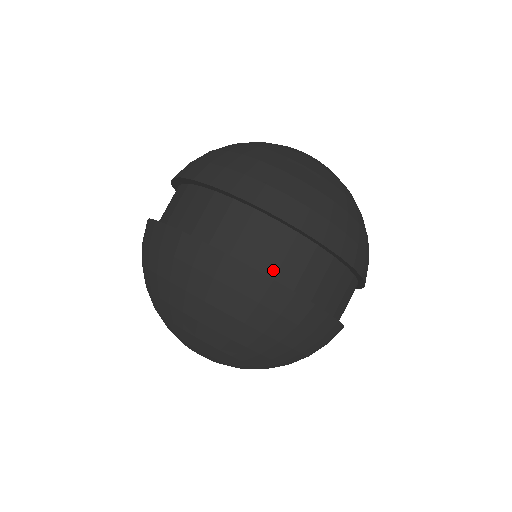
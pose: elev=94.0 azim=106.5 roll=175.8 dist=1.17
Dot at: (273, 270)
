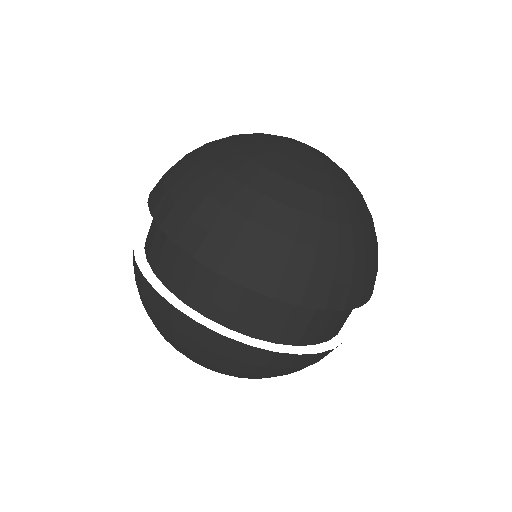
Dot at: (296, 339)
